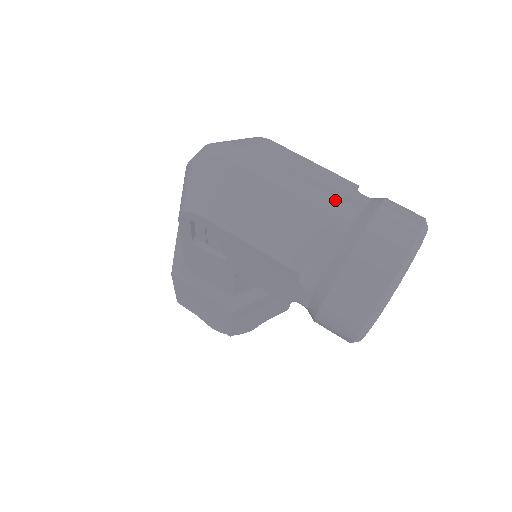
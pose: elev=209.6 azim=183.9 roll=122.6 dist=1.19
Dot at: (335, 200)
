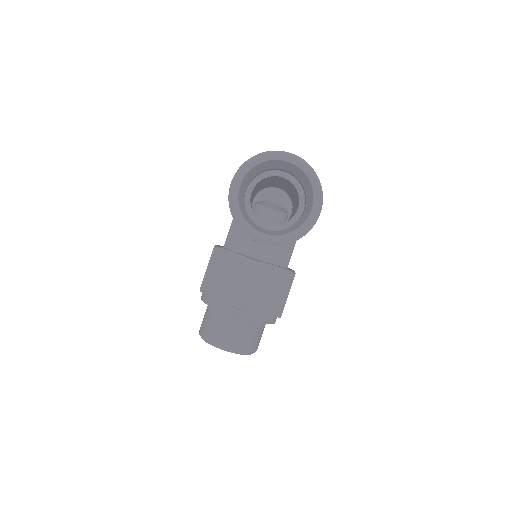
Dot at: occluded
